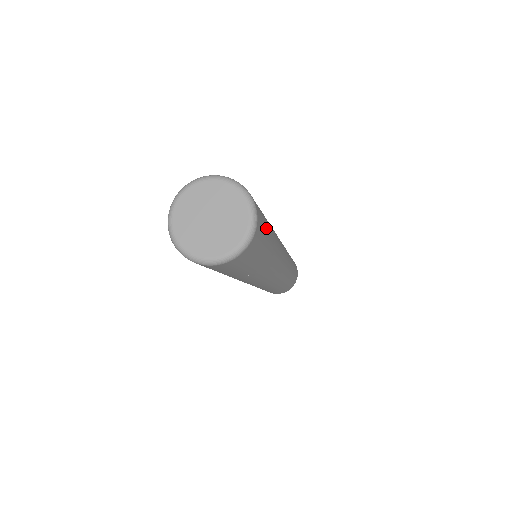
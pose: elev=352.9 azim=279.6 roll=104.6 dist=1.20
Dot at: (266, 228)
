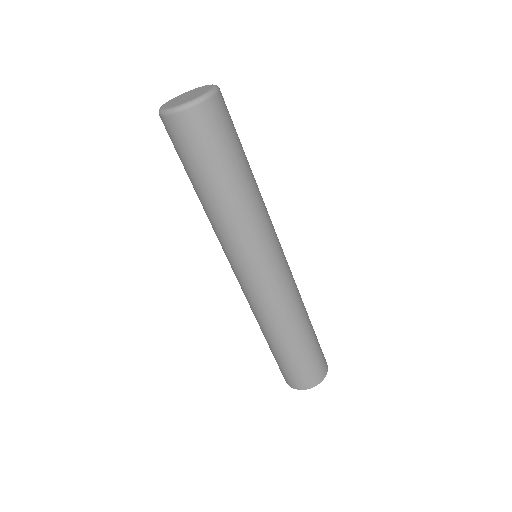
Dot at: (236, 135)
